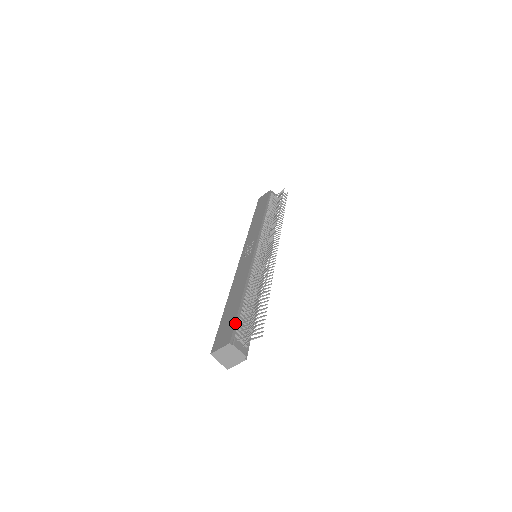
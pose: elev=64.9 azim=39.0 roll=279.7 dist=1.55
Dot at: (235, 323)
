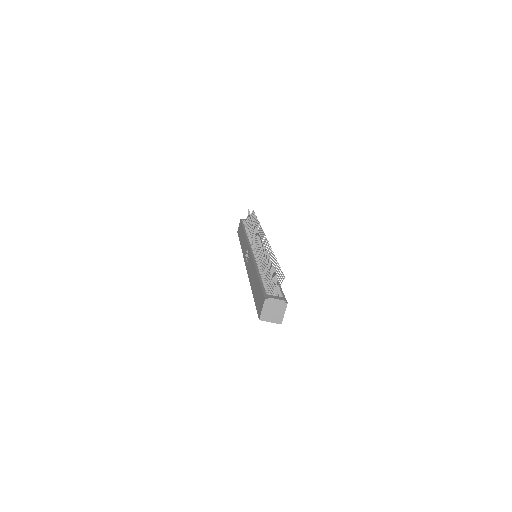
Dot at: (262, 288)
